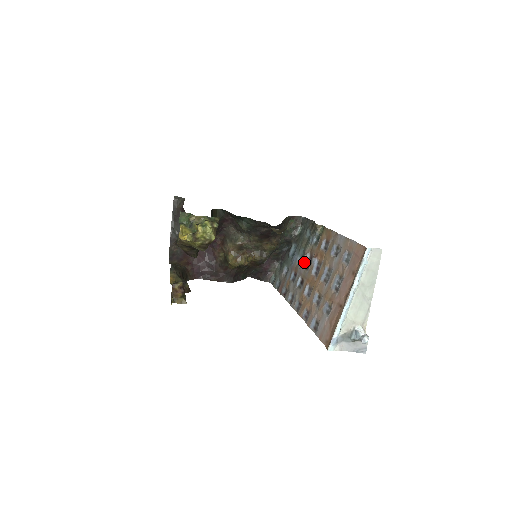
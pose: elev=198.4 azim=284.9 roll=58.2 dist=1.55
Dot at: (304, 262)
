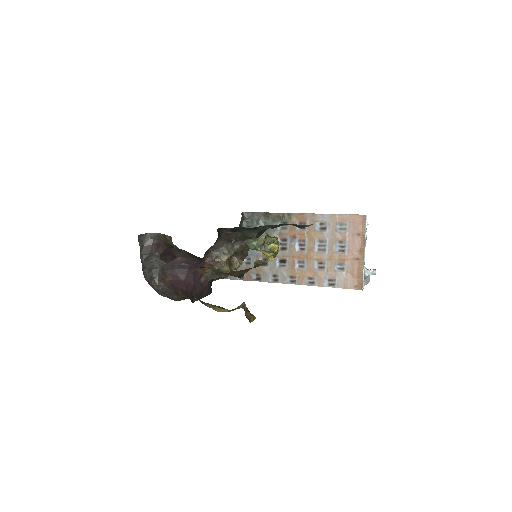
Dot at: occluded
